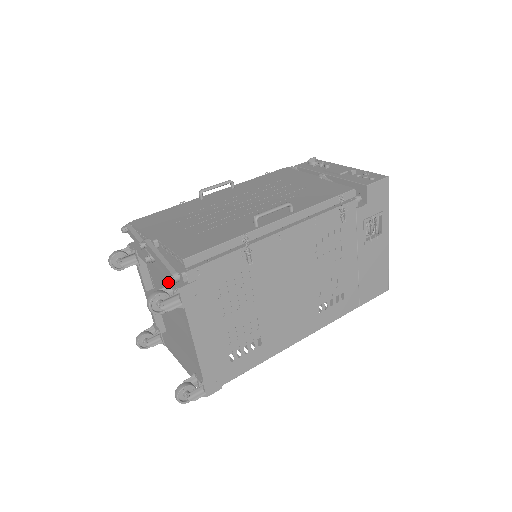
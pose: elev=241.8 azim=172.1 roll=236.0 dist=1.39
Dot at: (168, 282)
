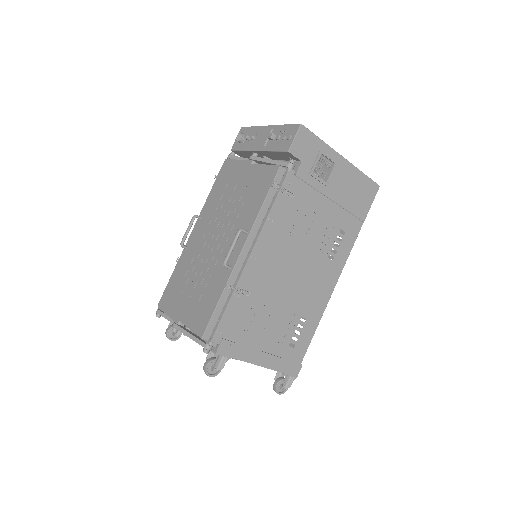
Dot at: (206, 353)
